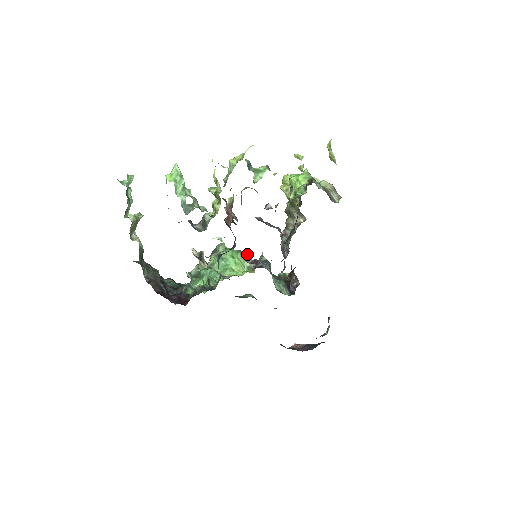
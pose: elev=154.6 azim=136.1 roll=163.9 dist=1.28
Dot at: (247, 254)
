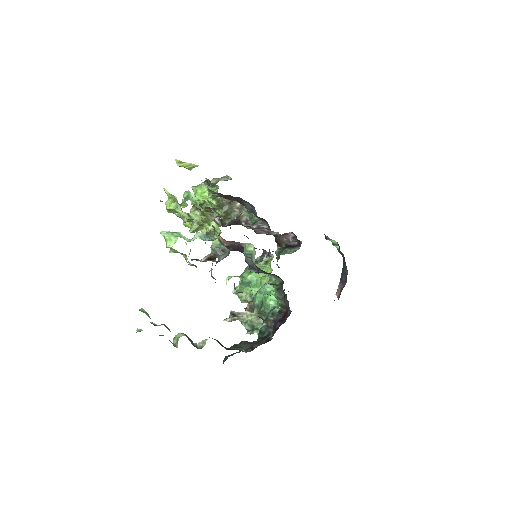
Dot at: occluded
